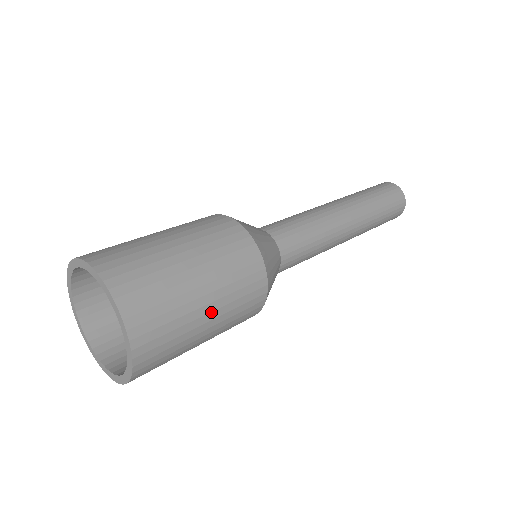
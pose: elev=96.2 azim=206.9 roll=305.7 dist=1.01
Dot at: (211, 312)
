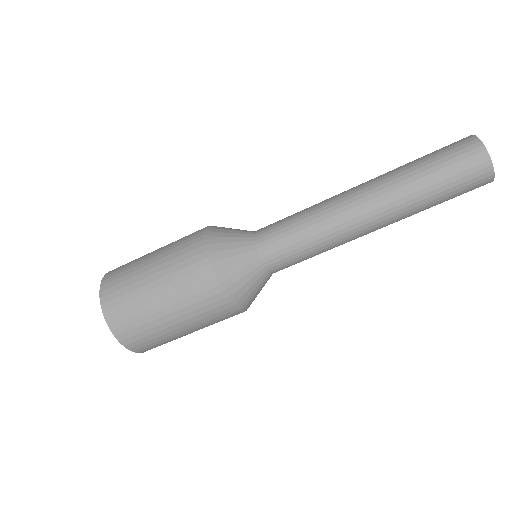
Dot at: (174, 319)
